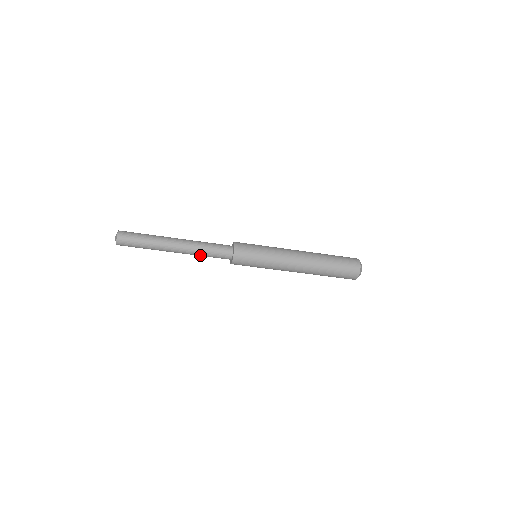
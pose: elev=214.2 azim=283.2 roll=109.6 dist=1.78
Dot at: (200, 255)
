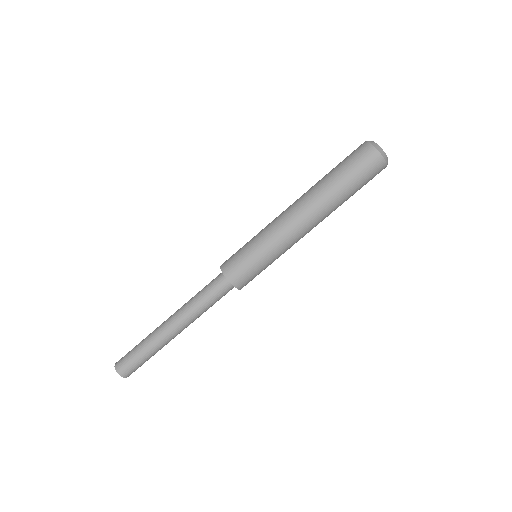
Dot at: (203, 312)
